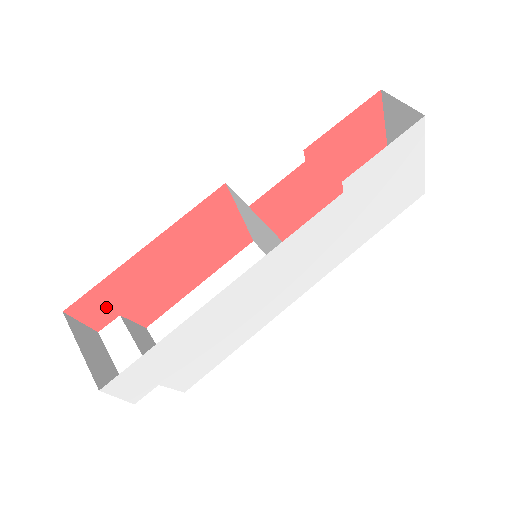
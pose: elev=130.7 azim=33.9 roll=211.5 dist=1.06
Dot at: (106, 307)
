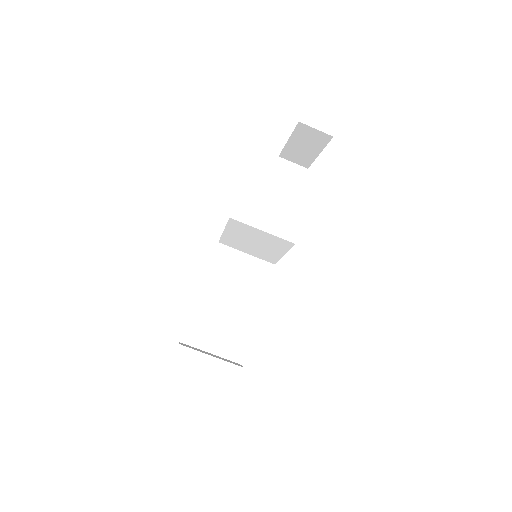
Dot at: occluded
